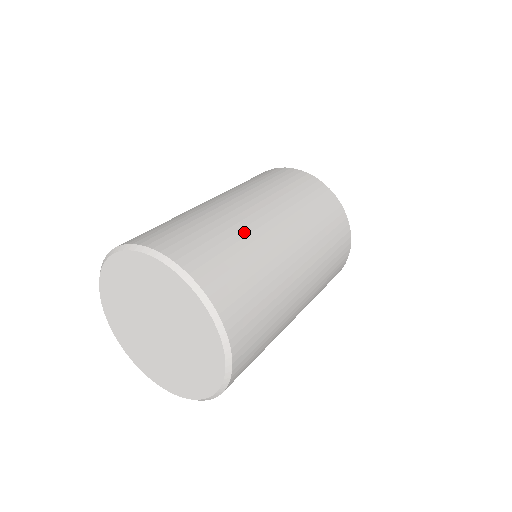
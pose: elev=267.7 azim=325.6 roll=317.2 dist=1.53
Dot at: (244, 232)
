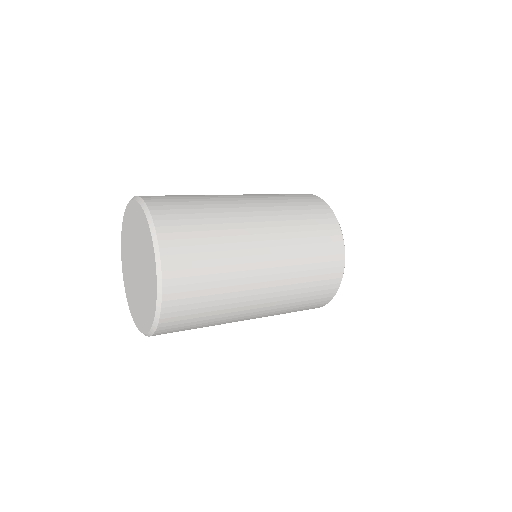
Dot at: (229, 306)
